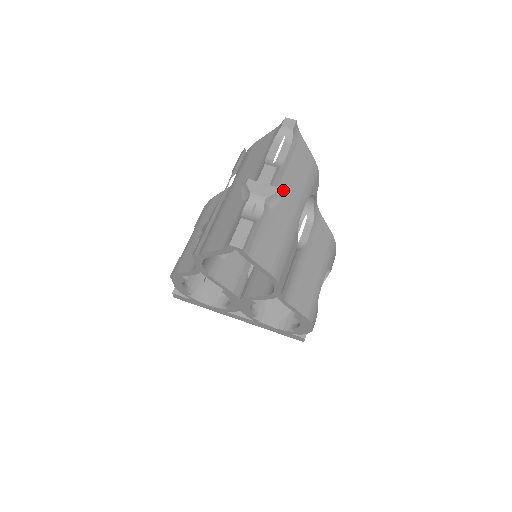
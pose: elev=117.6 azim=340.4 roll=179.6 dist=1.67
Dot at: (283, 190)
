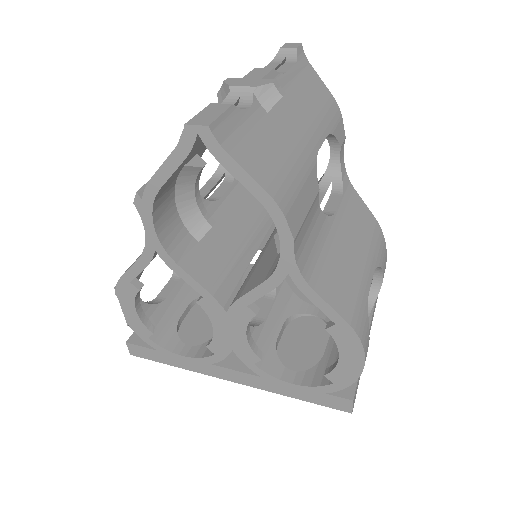
Dot at: (286, 102)
